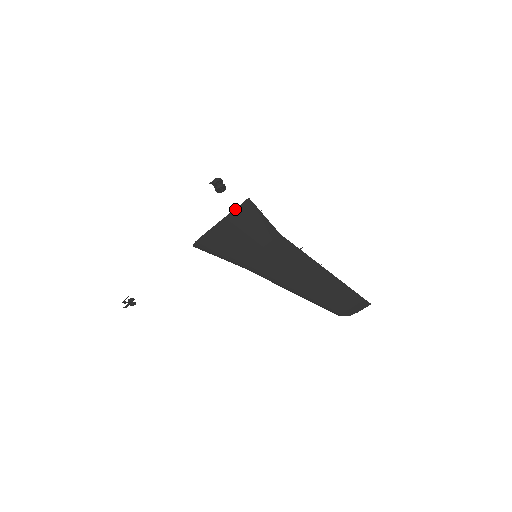
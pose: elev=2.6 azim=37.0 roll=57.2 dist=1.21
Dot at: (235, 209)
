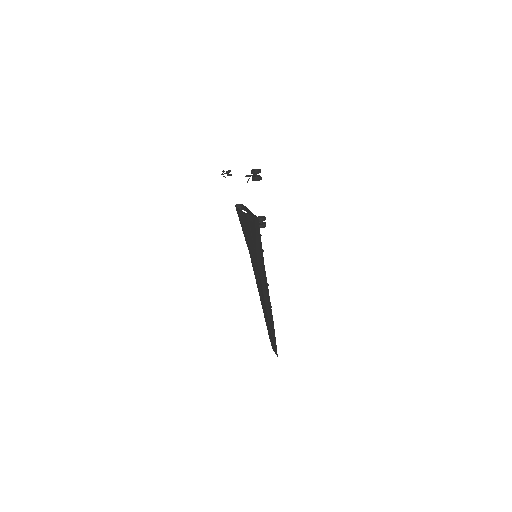
Dot at: (251, 216)
